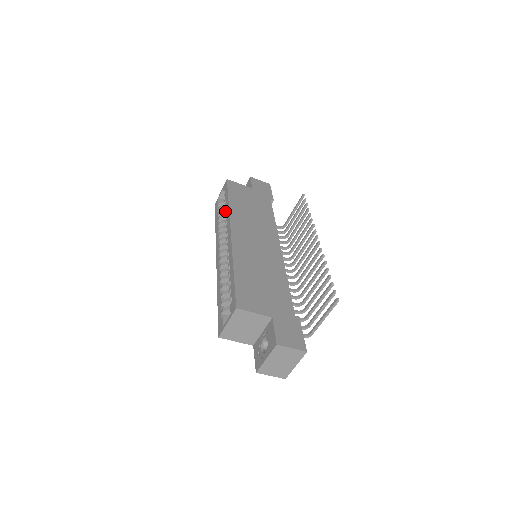
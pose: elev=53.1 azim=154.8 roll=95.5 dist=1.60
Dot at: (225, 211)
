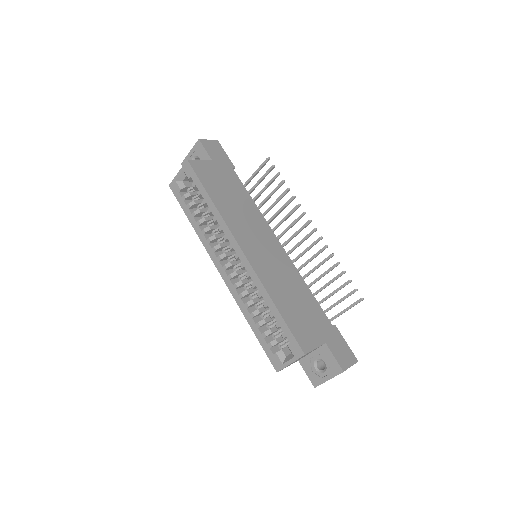
Dot at: (210, 212)
